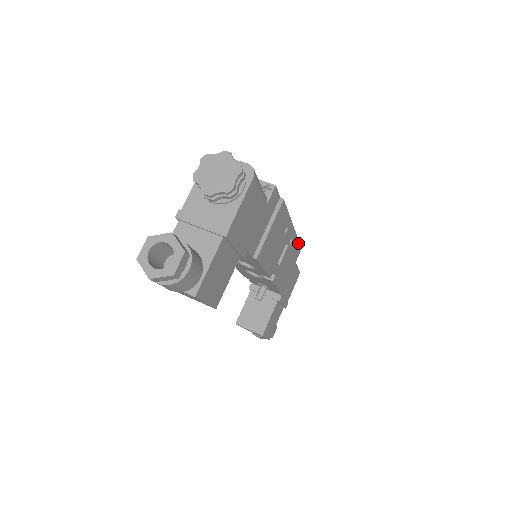
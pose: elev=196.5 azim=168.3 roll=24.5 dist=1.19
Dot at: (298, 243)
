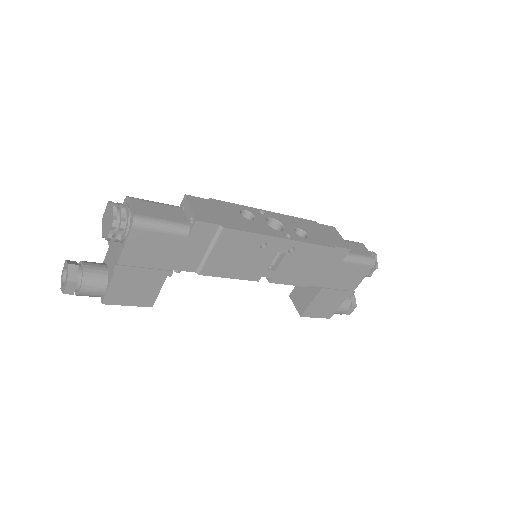
Dot at: (323, 247)
